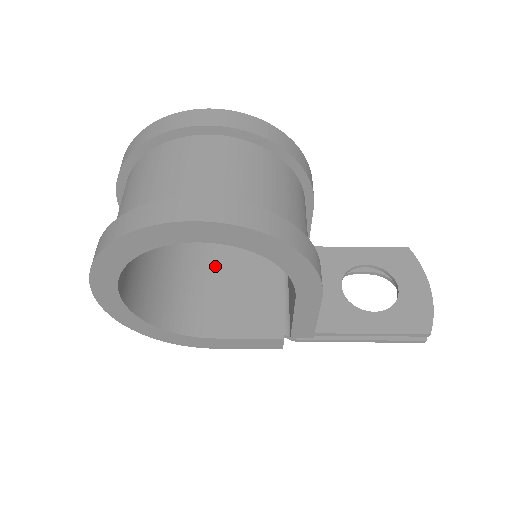
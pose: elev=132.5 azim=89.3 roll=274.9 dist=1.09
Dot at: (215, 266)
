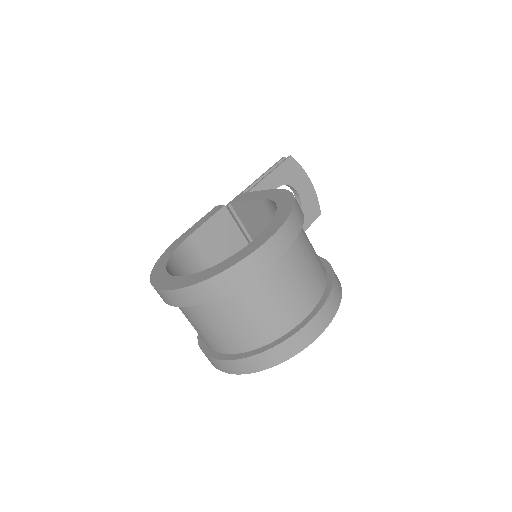
Dot at: (204, 262)
